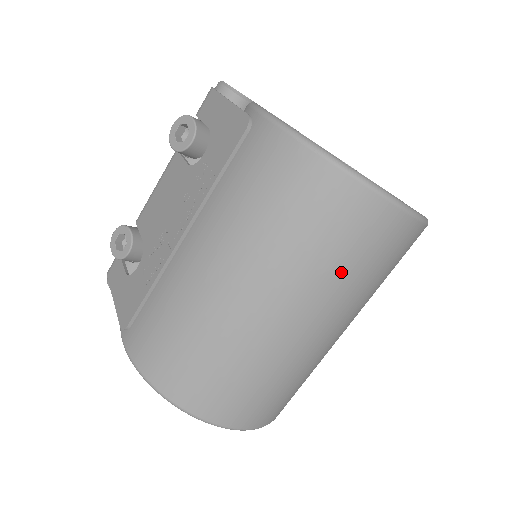
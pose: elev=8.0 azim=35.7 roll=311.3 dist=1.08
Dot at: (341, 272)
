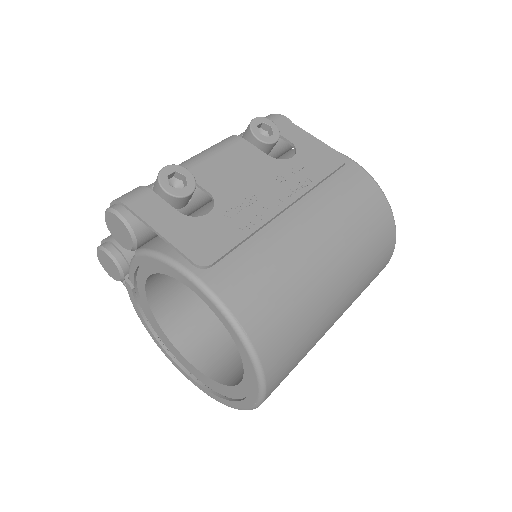
Dot at: (365, 284)
